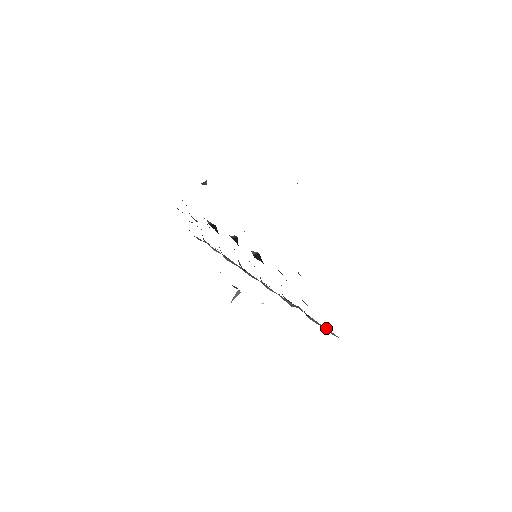
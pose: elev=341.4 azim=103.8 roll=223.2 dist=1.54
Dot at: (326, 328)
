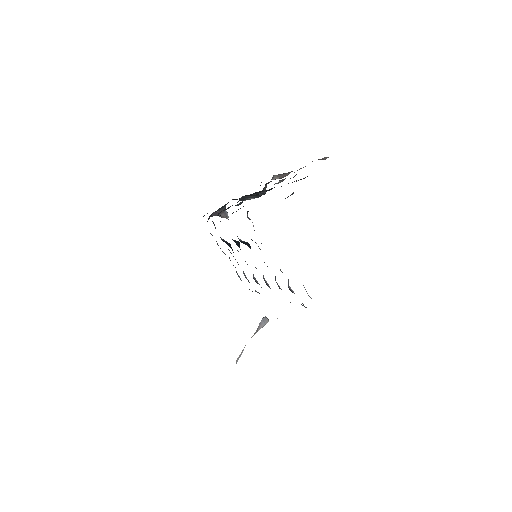
Dot at: occluded
